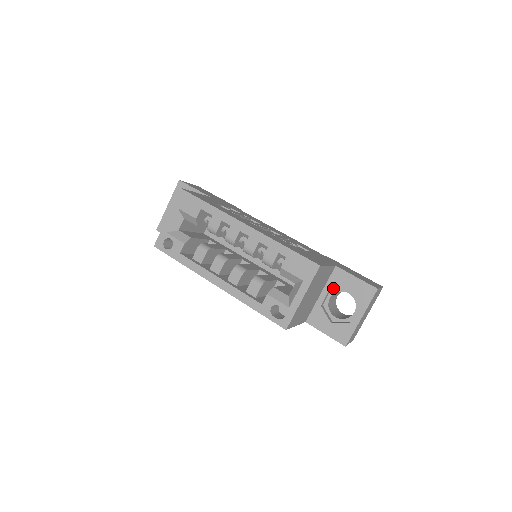
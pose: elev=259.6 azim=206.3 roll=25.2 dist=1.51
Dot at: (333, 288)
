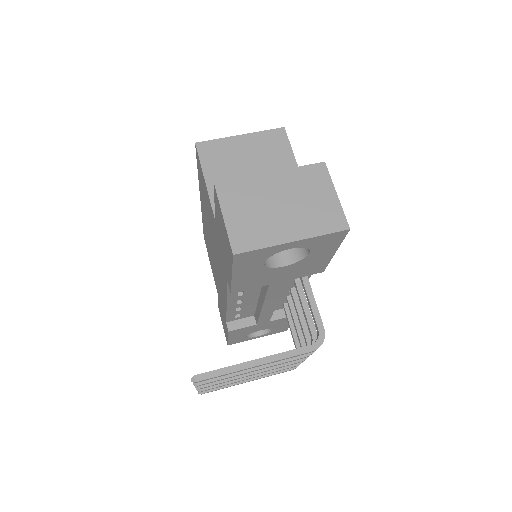
Dot at: occluded
